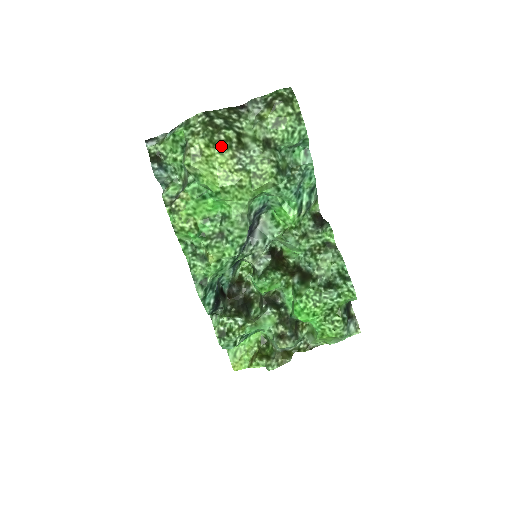
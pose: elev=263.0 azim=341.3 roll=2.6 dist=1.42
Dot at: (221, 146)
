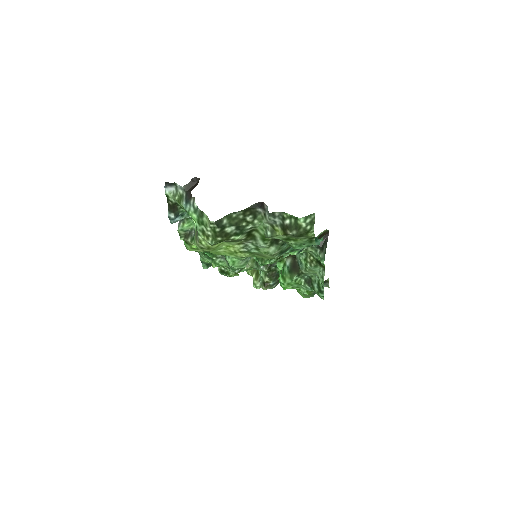
Dot at: (229, 241)
